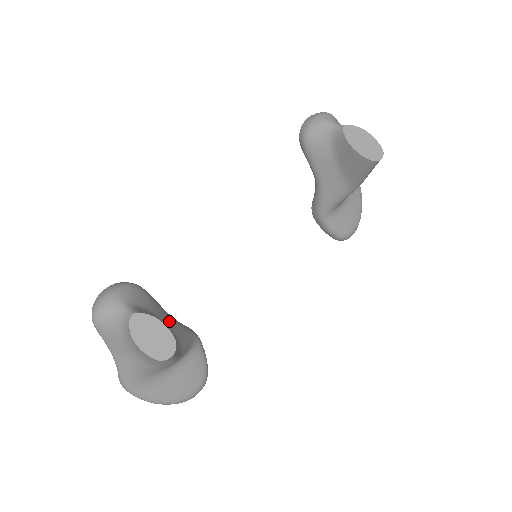
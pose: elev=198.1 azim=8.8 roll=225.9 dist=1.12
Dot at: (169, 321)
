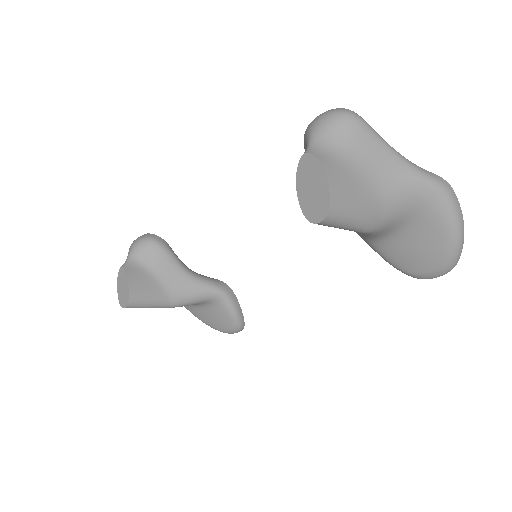
Dot at: (173, 277)
